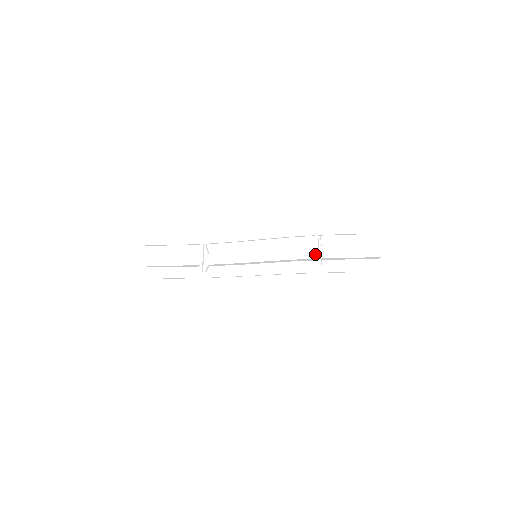
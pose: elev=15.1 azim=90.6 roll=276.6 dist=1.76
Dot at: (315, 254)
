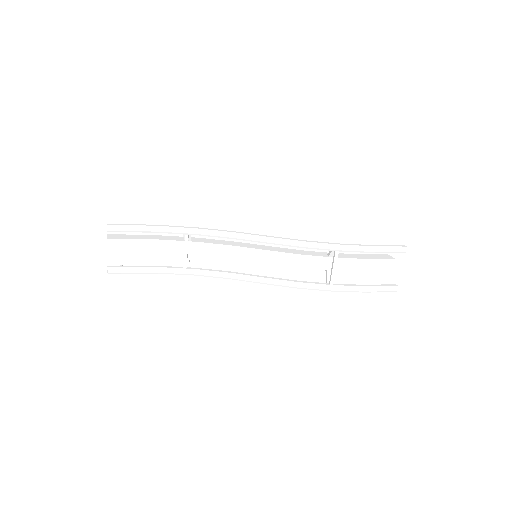
Dot at: (332, 272)
